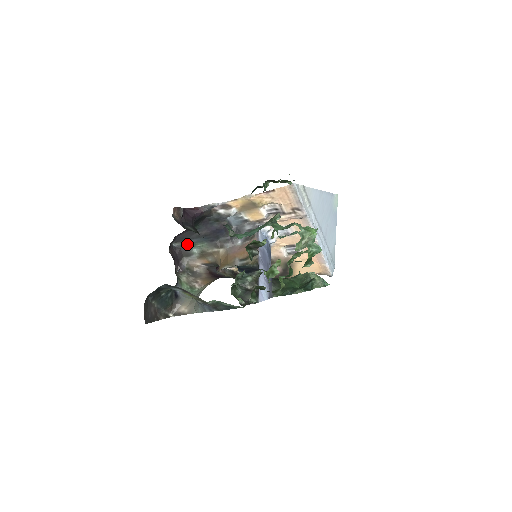
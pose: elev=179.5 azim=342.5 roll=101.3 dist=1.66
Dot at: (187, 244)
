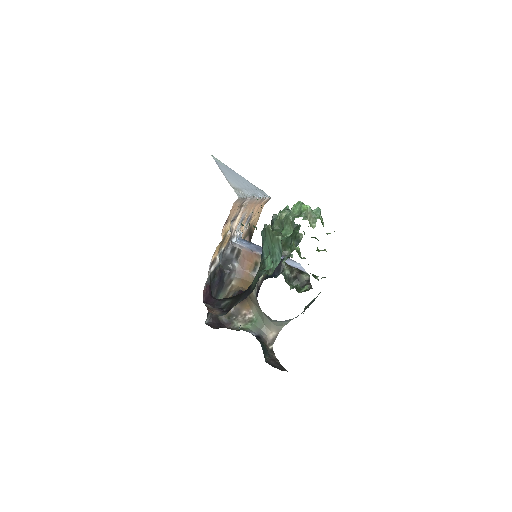
Dot at: occluded
